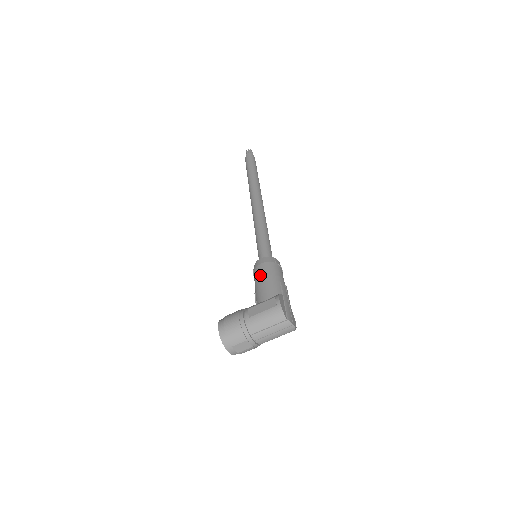
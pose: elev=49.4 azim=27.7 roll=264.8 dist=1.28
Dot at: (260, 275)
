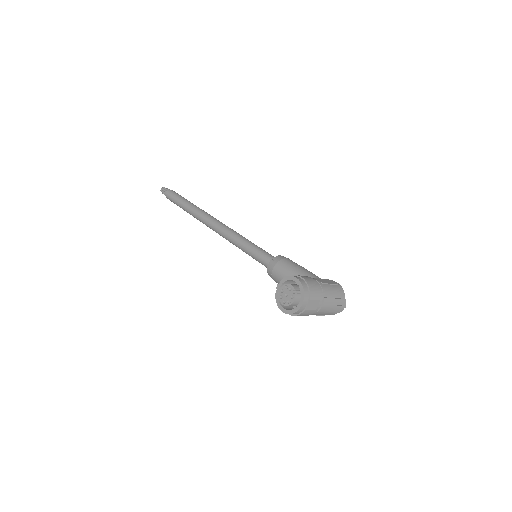
Dot at: (295, 264)
